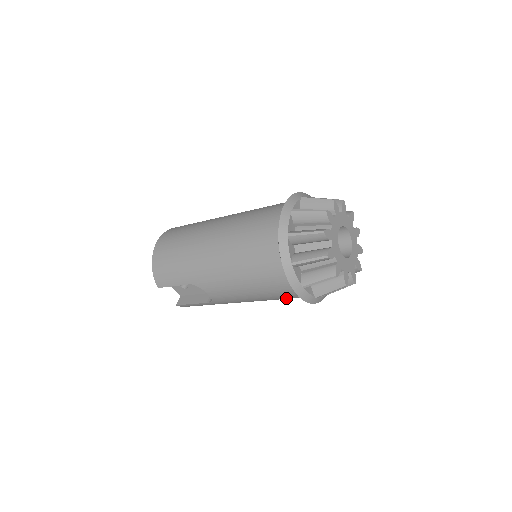
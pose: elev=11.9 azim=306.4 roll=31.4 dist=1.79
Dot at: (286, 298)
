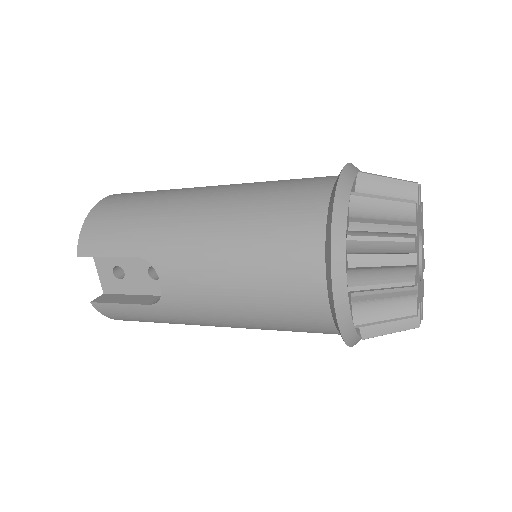
Dot at: (295, 320)
